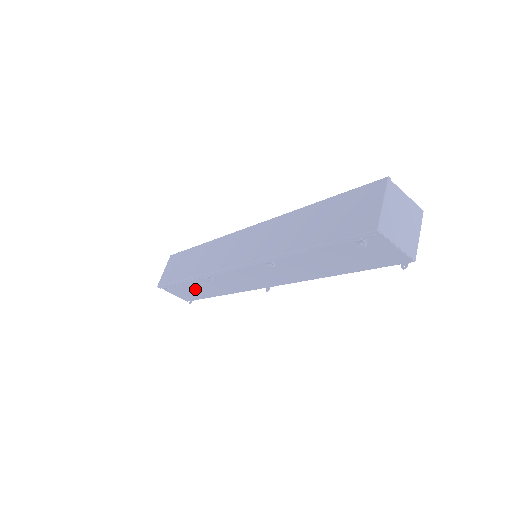
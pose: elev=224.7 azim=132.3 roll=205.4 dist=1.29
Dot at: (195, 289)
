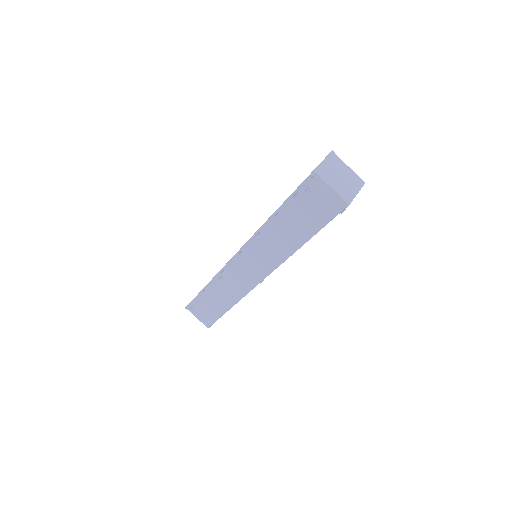
Dot at: (212, 303)
